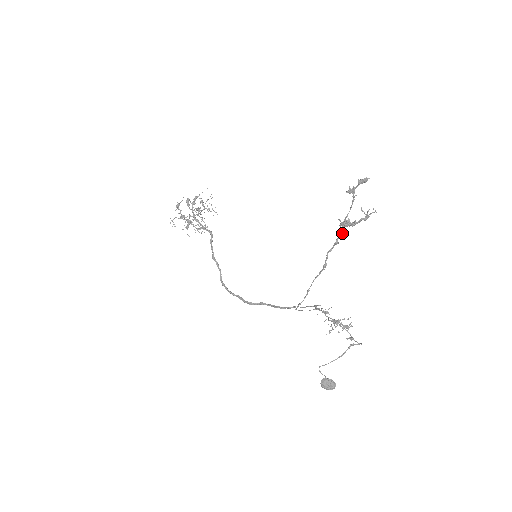
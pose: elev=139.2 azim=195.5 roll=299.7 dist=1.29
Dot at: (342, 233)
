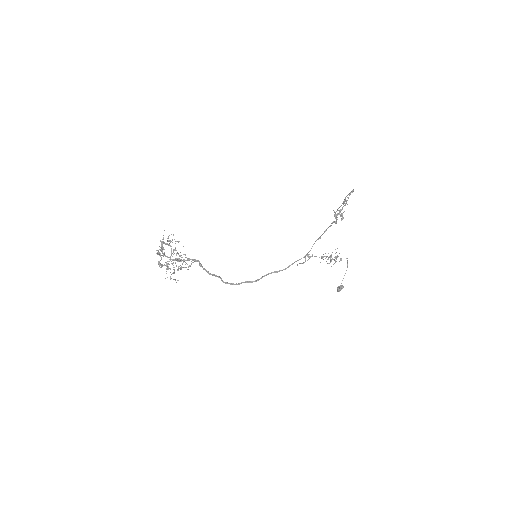
Dot at: occluded
